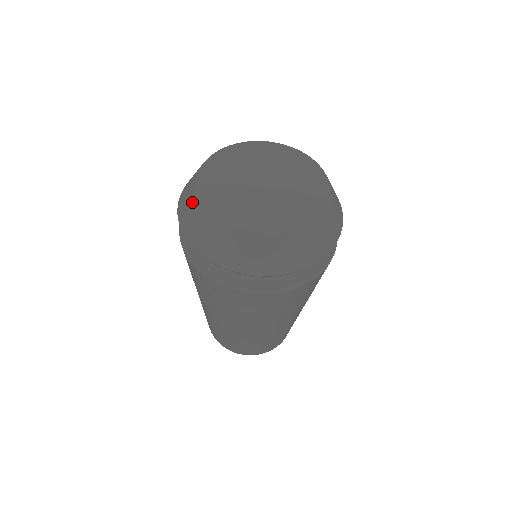
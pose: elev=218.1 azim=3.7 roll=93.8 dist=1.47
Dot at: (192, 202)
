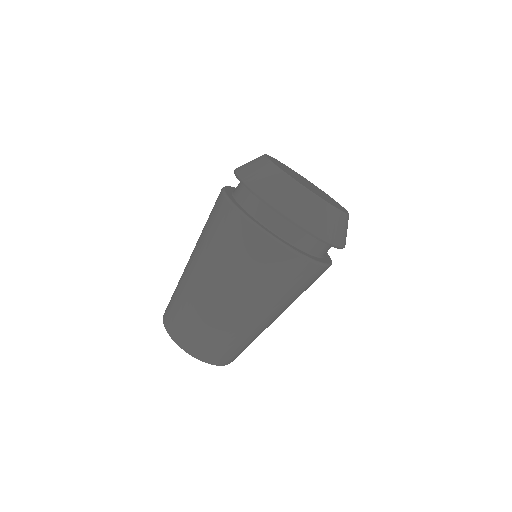
Dot at: (285, 184)
